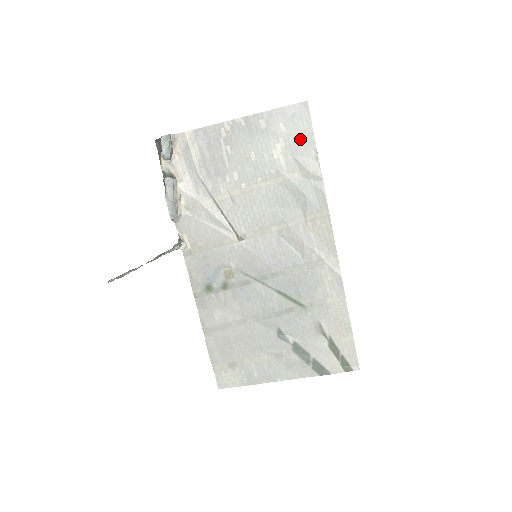
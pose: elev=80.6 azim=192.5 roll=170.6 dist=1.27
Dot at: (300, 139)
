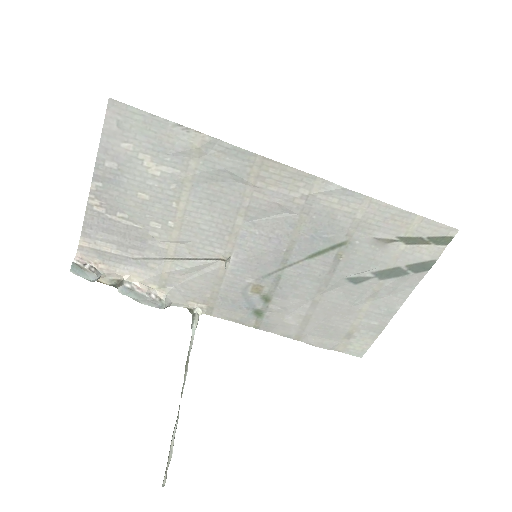
Dot at: (152, 135)
